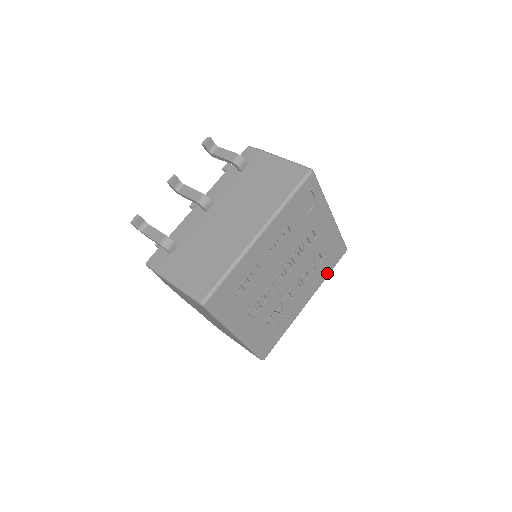
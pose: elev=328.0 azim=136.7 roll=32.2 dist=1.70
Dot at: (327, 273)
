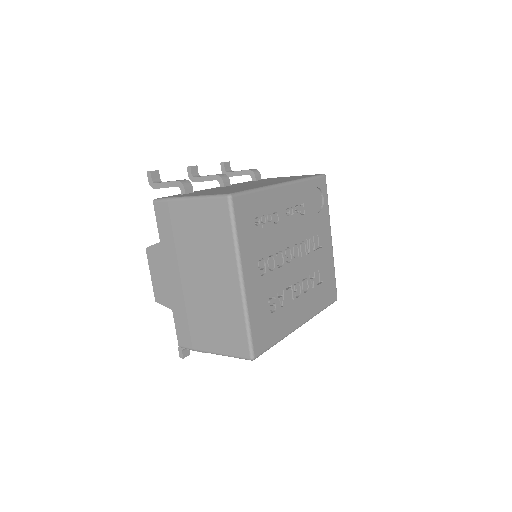
Dot at: (321, 307)
